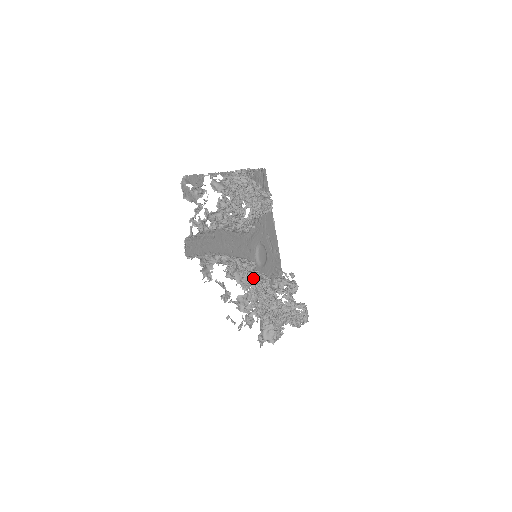
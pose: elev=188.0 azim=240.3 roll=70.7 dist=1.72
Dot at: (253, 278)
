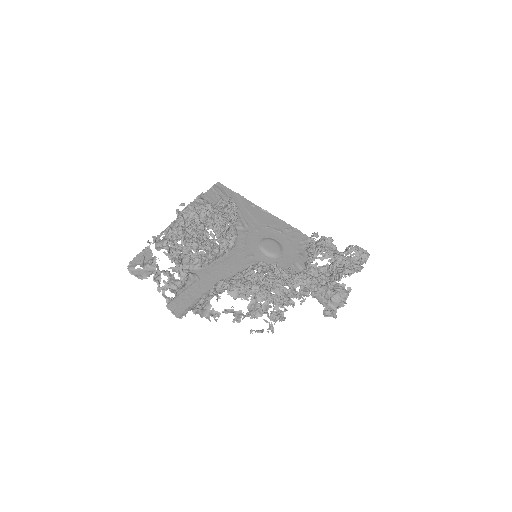
Dot at: occluded
